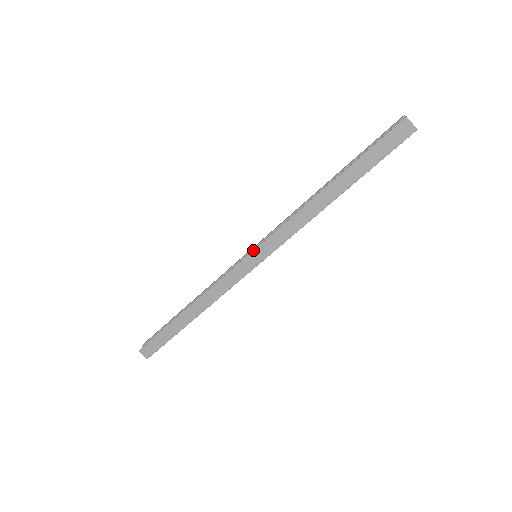
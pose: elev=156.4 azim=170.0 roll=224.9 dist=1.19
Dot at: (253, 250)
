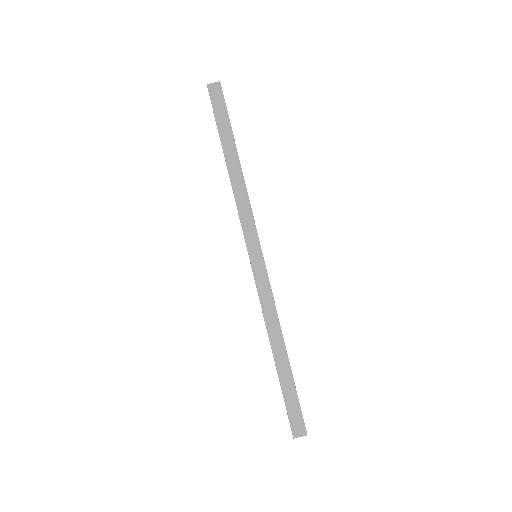
Dot at: occluded
